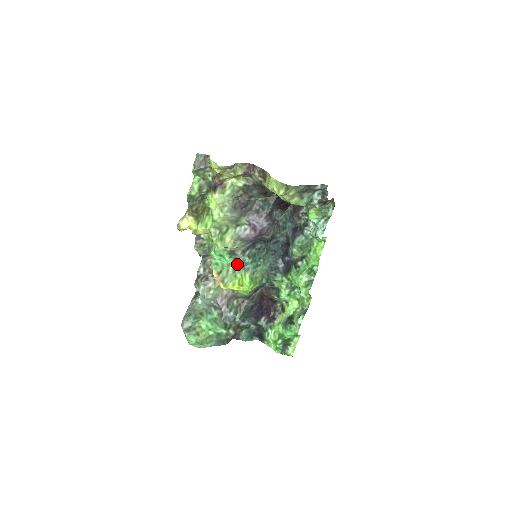
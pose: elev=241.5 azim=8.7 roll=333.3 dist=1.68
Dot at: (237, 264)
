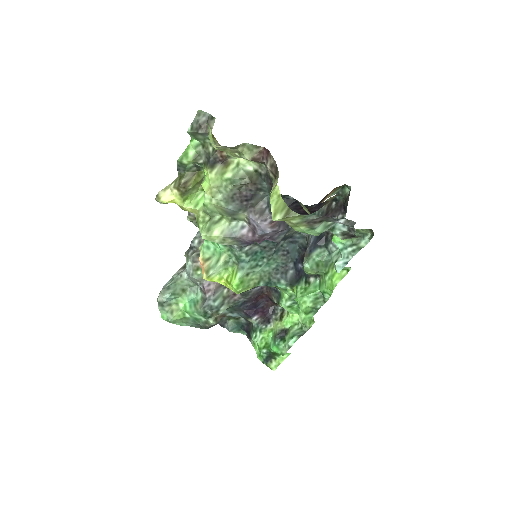
Dot at: (231, 256)
